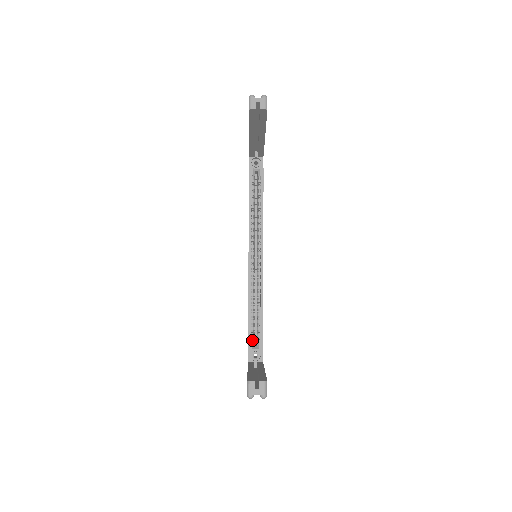
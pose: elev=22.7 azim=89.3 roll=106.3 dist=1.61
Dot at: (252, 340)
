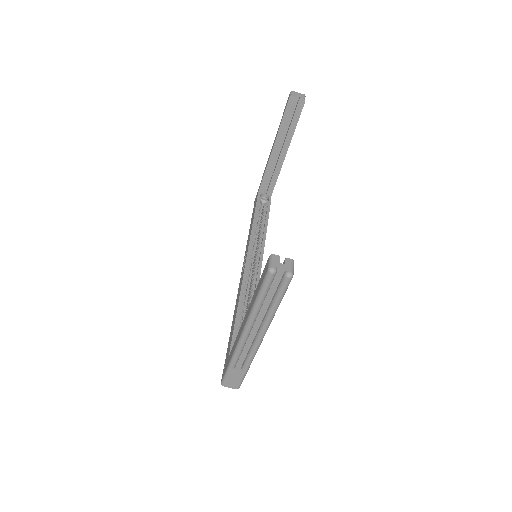
Dot at: occluded
